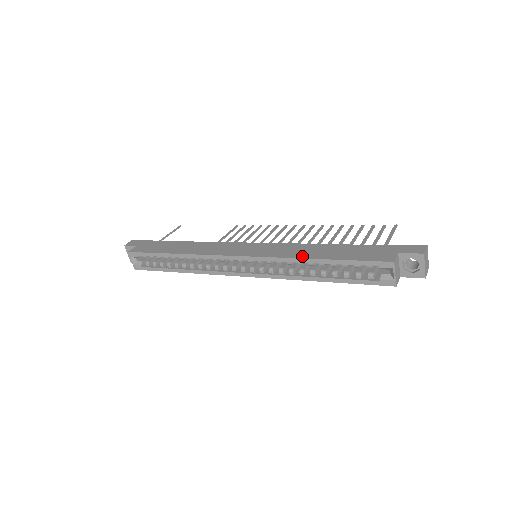
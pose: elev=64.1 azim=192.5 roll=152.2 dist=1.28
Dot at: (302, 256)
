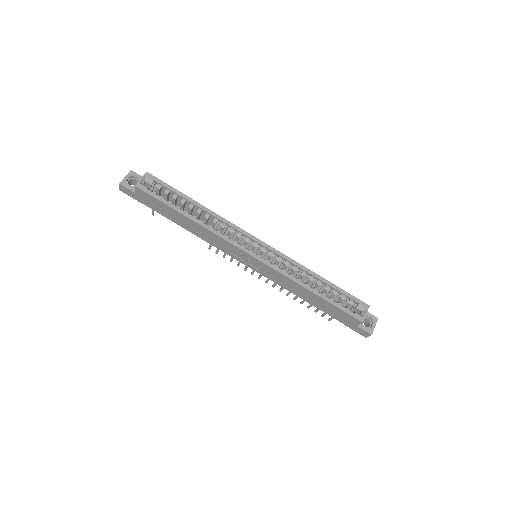
Dot at: (308, 270)
